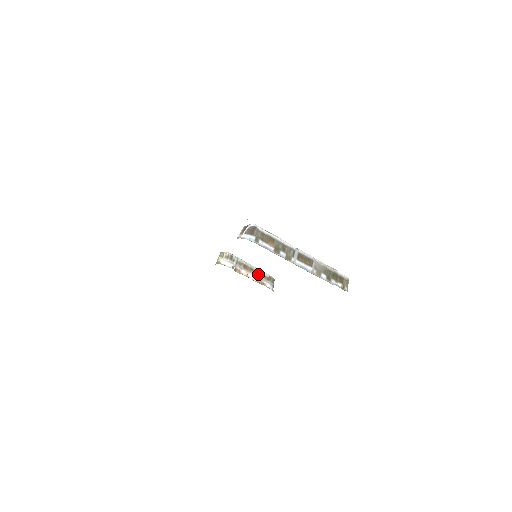
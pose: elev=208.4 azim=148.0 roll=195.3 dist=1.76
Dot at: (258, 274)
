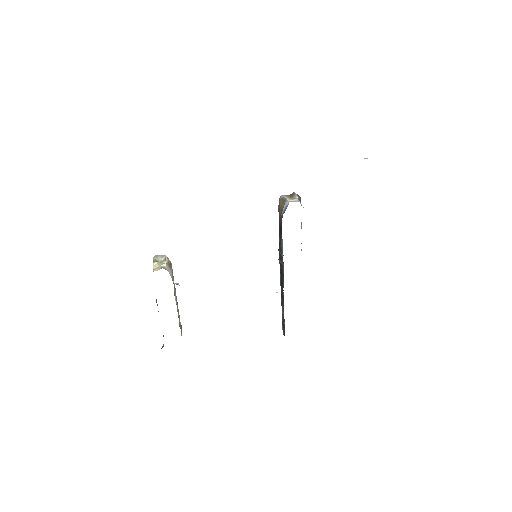
Dot at: occluded
